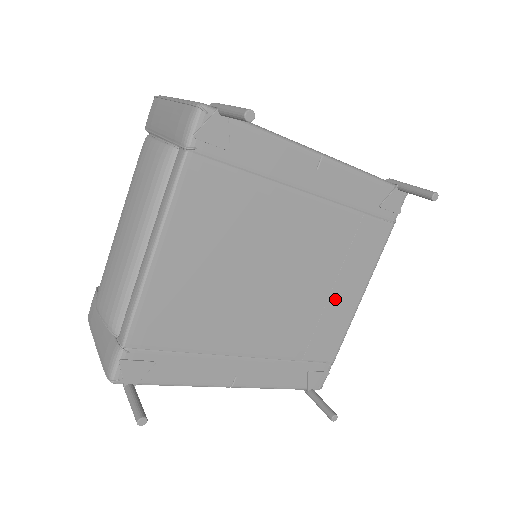
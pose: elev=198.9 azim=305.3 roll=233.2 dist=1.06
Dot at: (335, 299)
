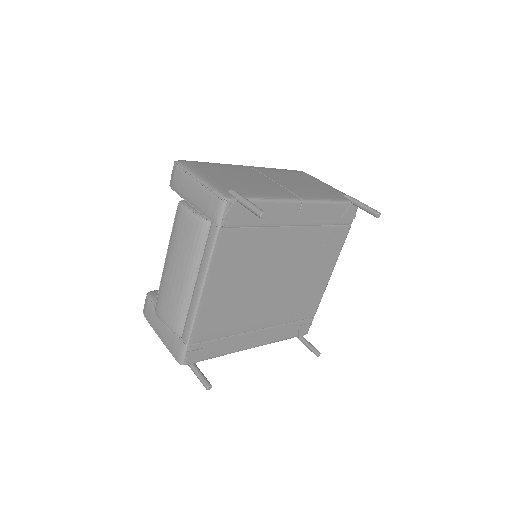
Dot at: (314, 281)
